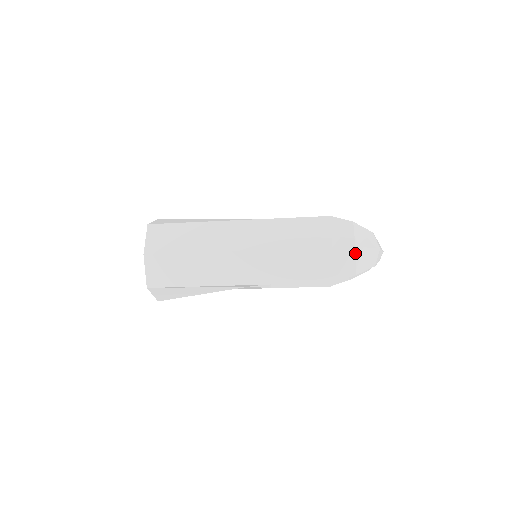
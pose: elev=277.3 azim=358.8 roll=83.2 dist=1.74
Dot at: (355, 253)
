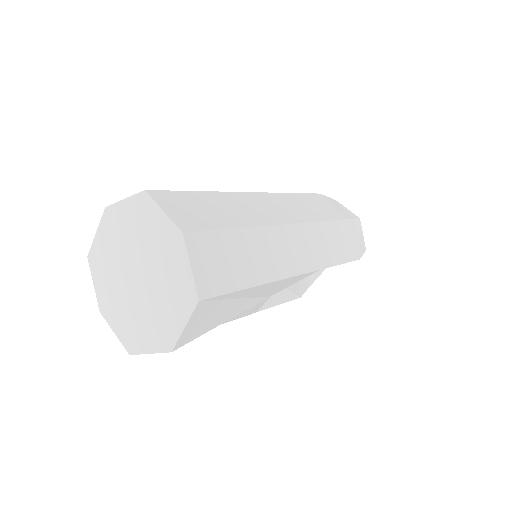
Dot at: occluded
